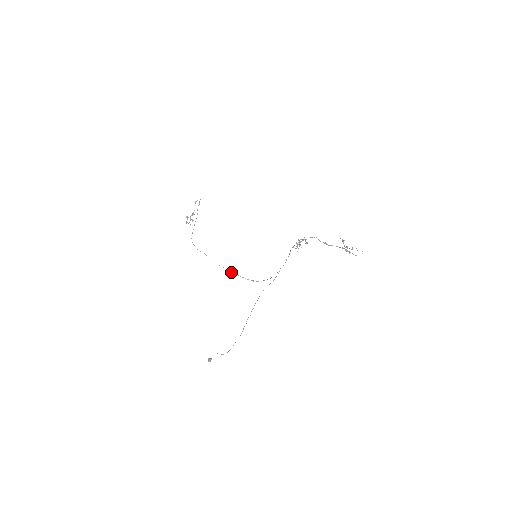
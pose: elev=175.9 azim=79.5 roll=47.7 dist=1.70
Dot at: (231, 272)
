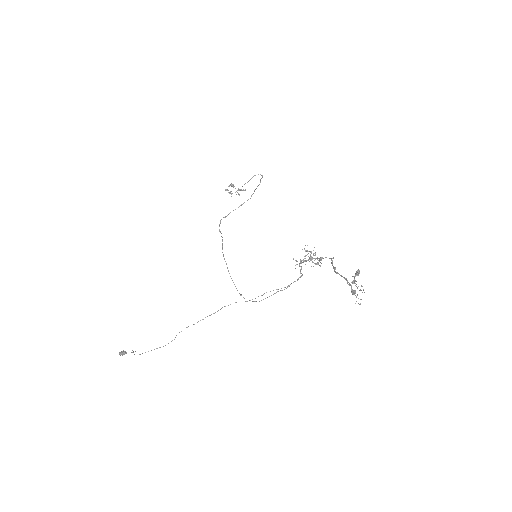
Dot at: occluded
